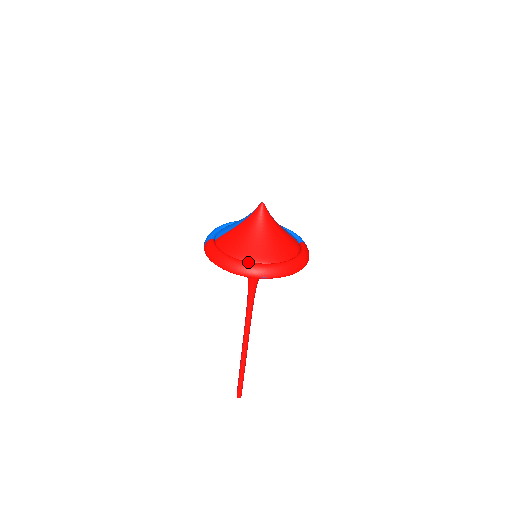
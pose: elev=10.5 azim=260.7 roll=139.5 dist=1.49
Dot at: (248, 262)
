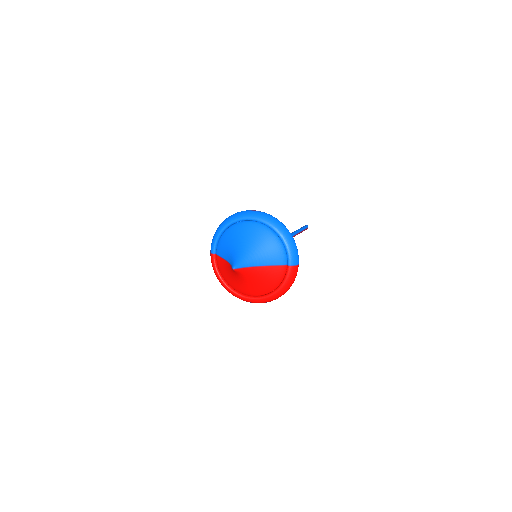
Dot at: (236, 295)
